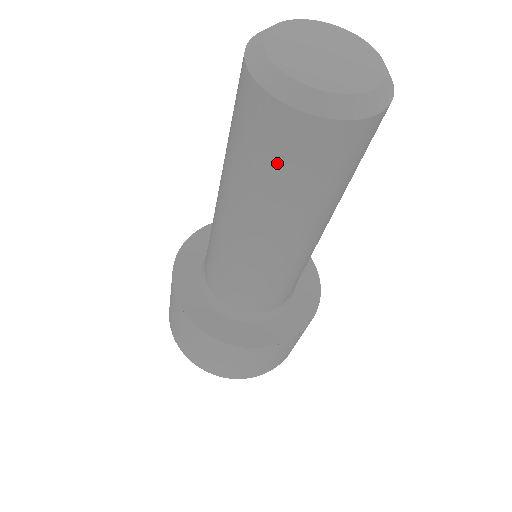
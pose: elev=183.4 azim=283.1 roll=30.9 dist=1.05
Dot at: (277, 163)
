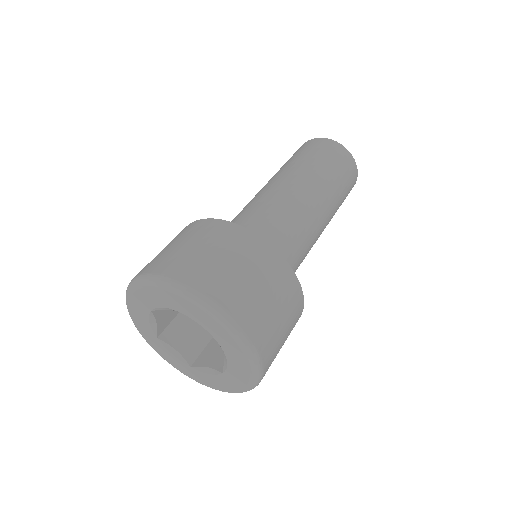
Dot at: (335, 163)
